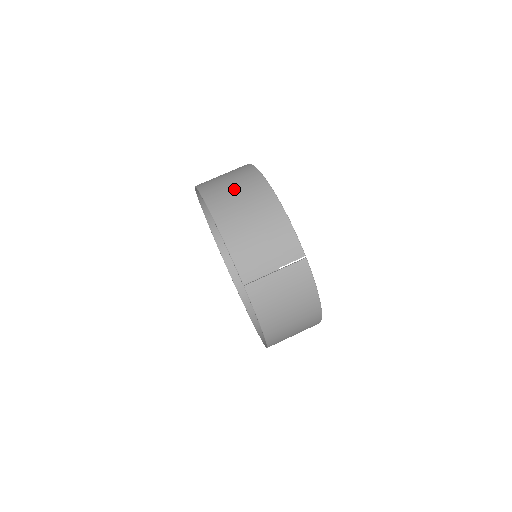
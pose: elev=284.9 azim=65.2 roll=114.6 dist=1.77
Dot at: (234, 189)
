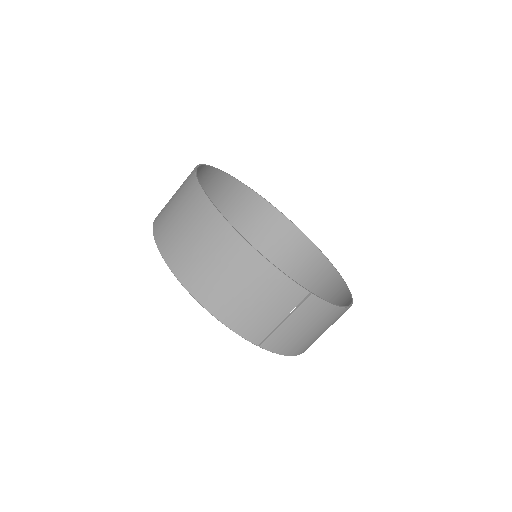
Dot at: (196, 246)
